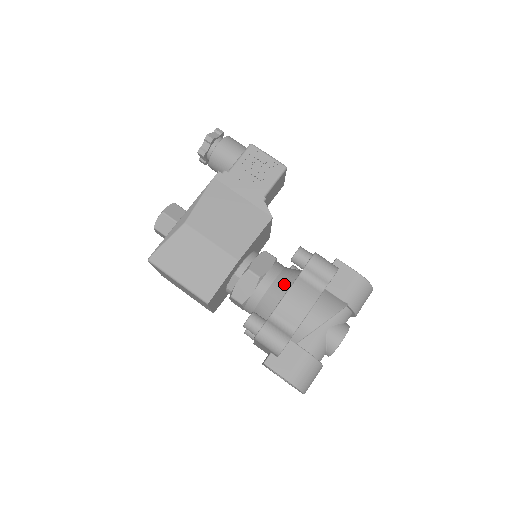
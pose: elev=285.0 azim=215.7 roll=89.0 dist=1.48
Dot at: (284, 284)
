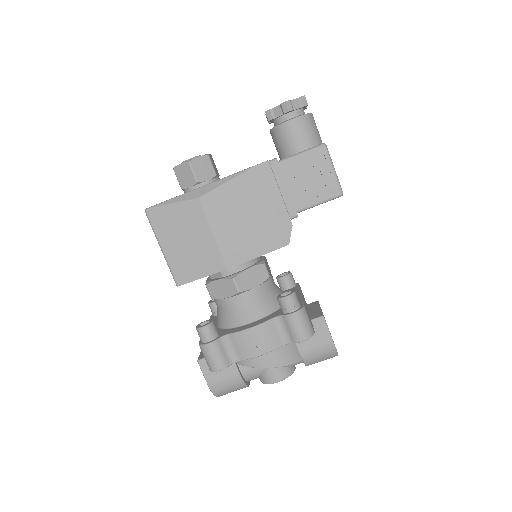
Dot at: (257, 312)
